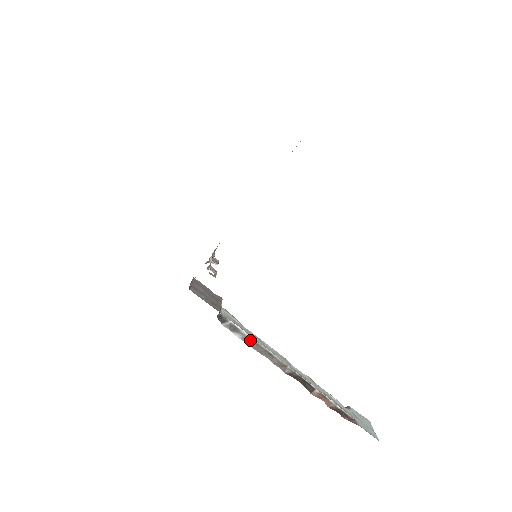
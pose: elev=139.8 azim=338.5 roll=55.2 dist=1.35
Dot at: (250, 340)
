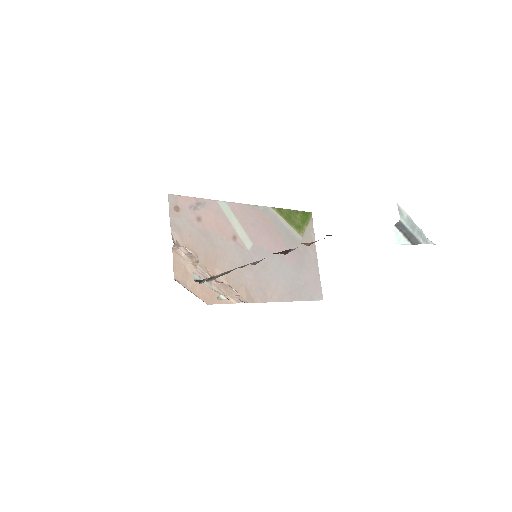
Dot at: (223, 274)
